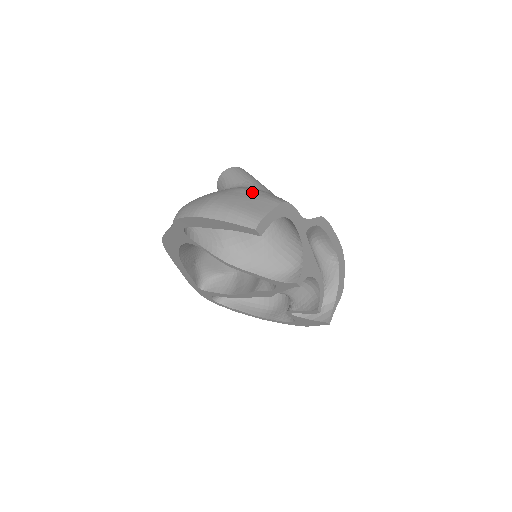
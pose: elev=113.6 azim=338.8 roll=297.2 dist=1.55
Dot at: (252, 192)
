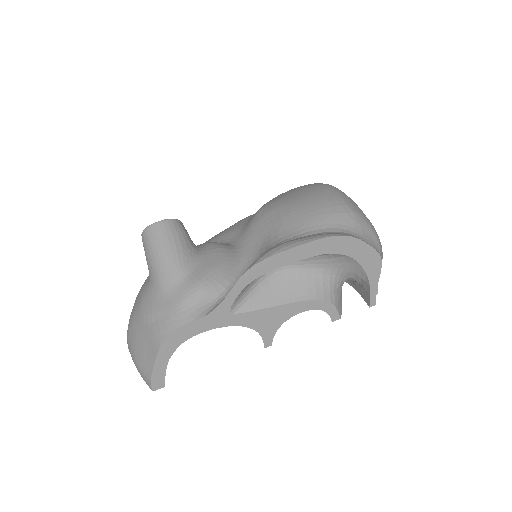
Dot at: (143, 322)
